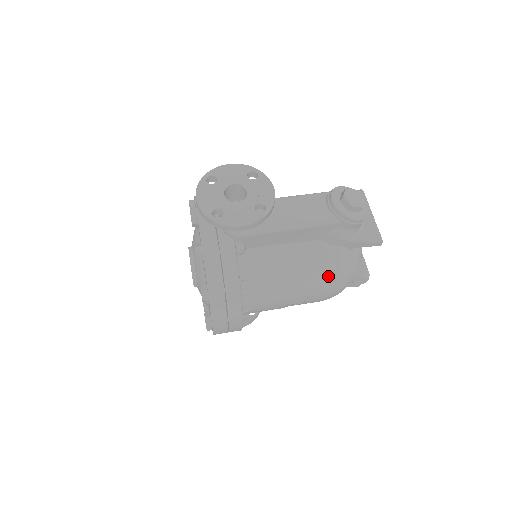
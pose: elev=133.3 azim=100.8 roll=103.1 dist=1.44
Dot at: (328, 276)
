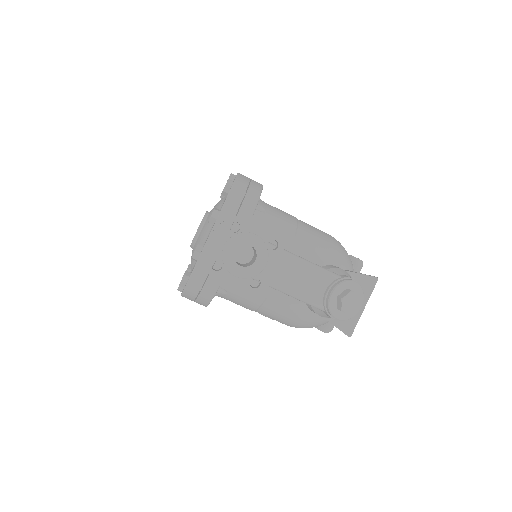
Dot at: (292, 323)
